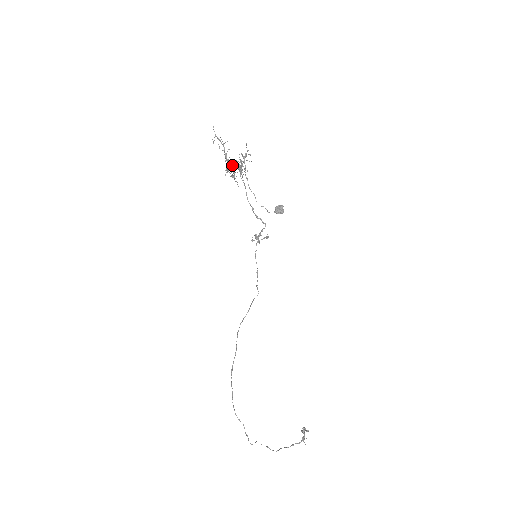
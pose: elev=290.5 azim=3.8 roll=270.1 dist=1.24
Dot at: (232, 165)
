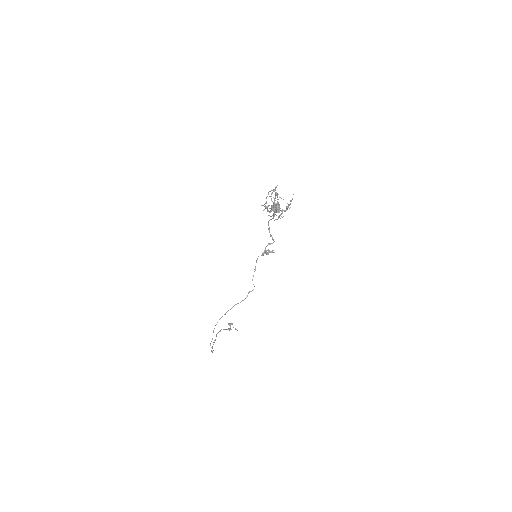
Dot at: occluded
